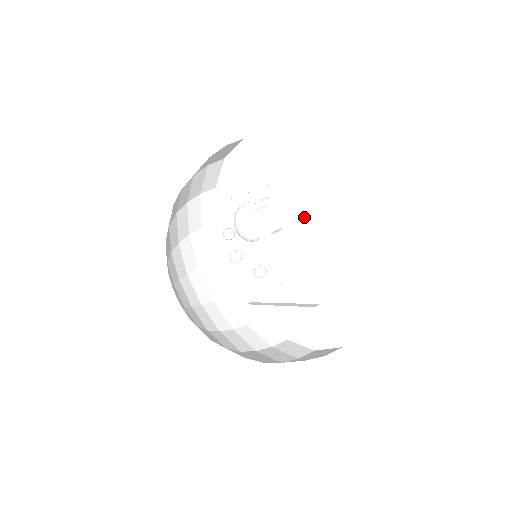
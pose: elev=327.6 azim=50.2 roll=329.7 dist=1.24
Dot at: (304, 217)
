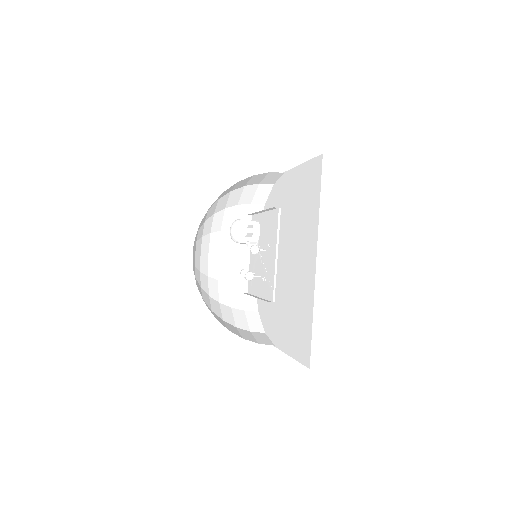
Dot at: occluded
